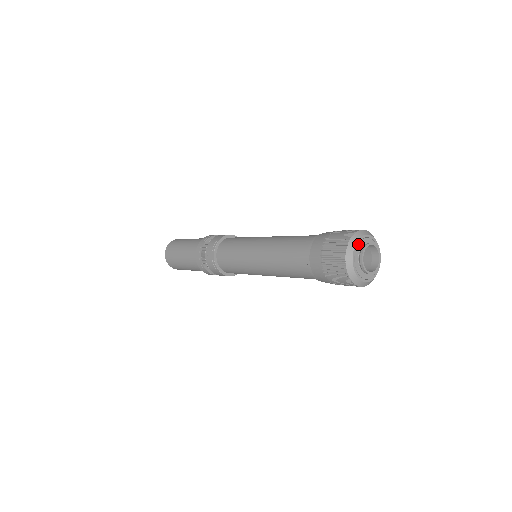
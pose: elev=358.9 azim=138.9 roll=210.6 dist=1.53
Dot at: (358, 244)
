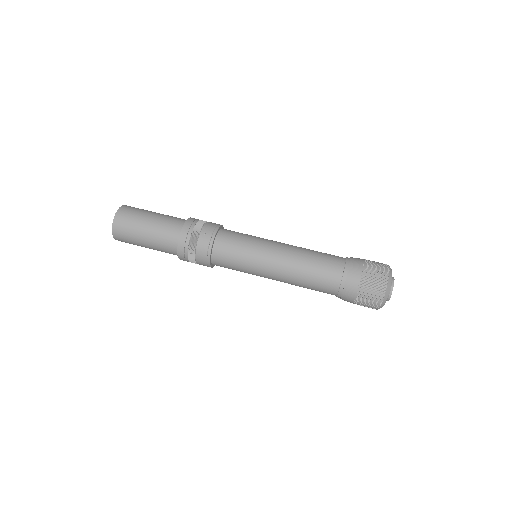
Dot at: (385, 301)
